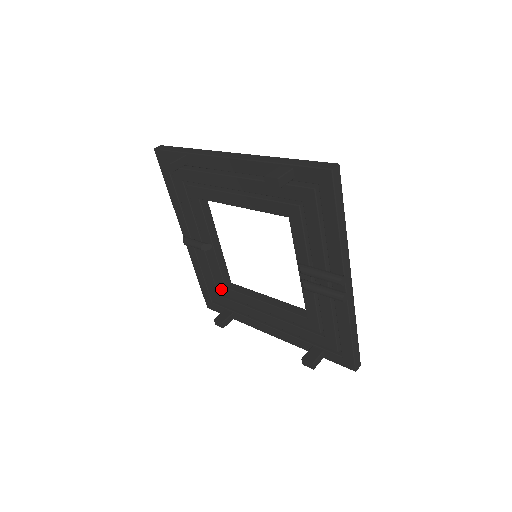
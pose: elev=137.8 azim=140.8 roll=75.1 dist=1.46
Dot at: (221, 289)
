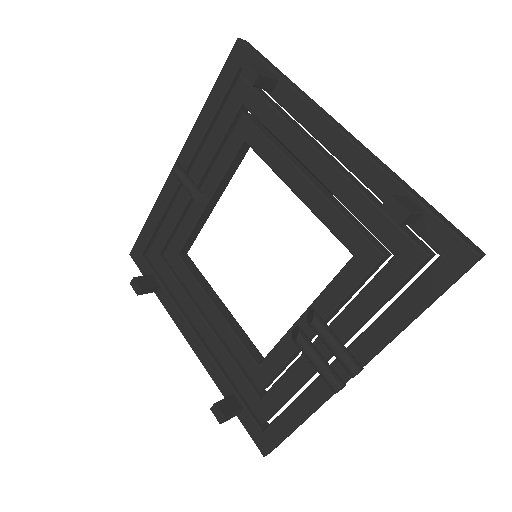
Dot at: (170, 252)
